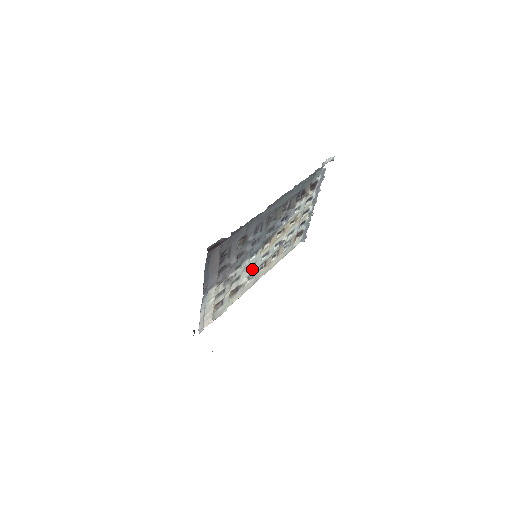
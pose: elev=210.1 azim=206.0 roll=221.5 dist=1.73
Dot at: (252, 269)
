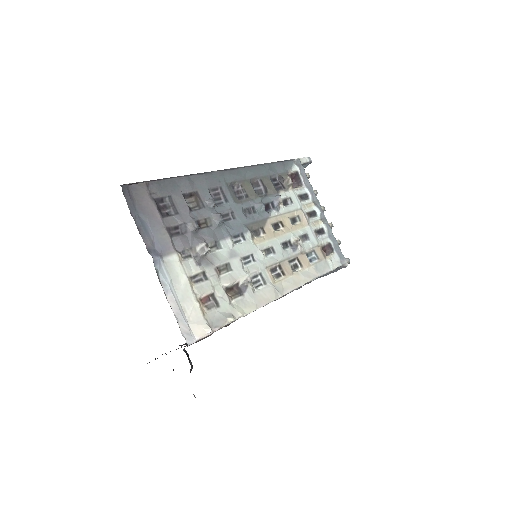
Dot at: (253, 265)
